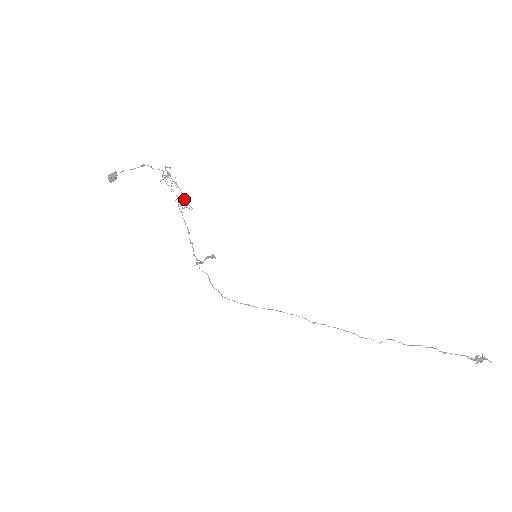
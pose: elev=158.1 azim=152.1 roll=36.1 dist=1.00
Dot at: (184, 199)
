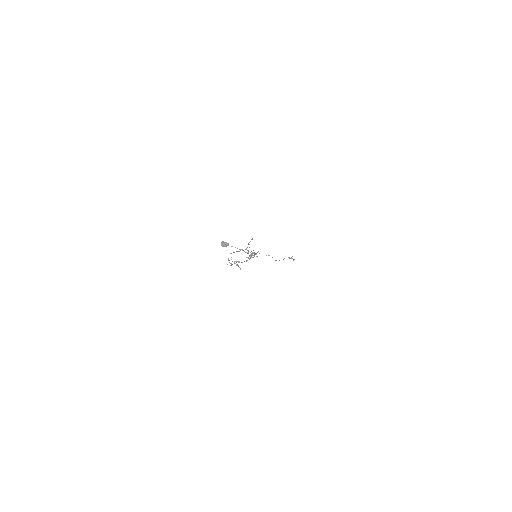
Dot at: (251, 256)
